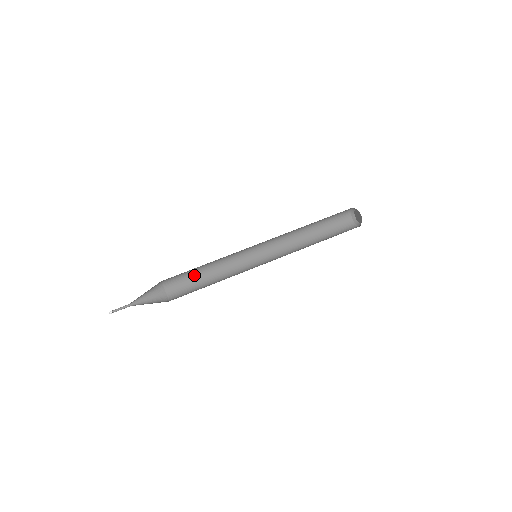
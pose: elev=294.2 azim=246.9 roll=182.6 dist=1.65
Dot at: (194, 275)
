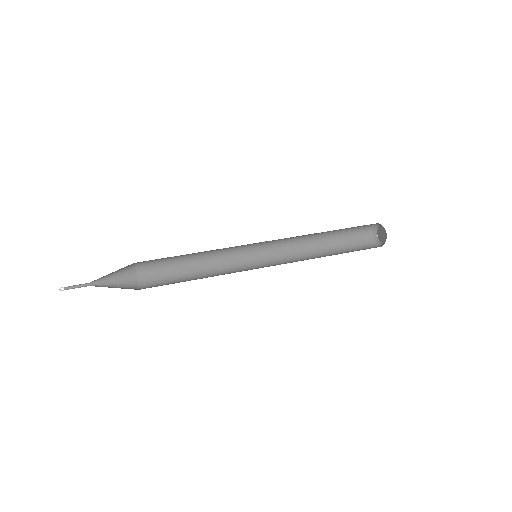
Dot at: (178, 276)
